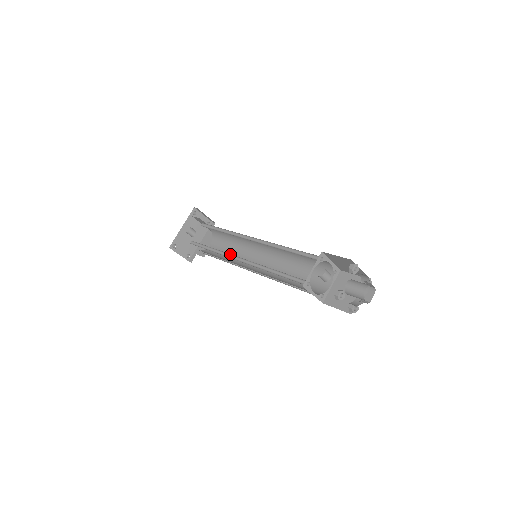
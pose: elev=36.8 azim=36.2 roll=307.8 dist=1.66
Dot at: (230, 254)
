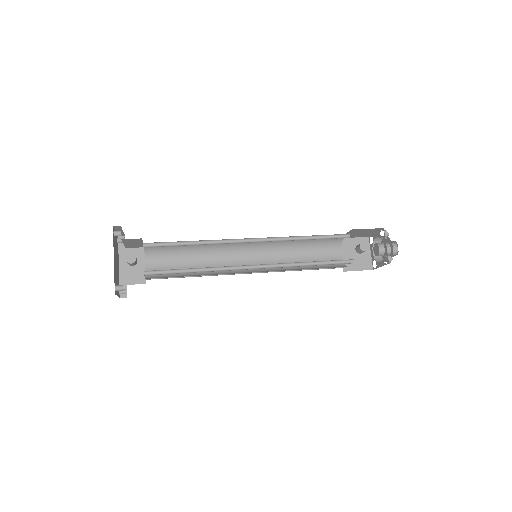
Dot at: (234, 266)
